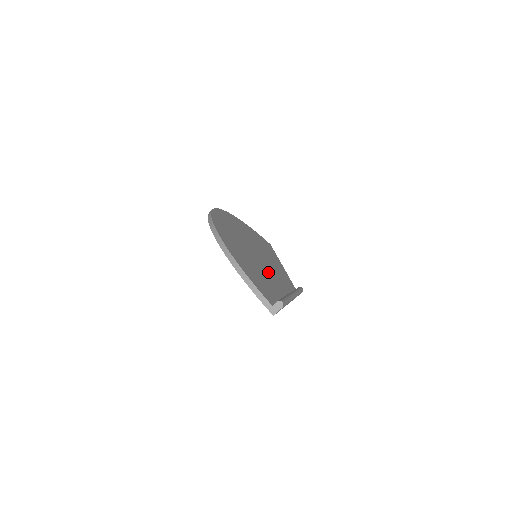
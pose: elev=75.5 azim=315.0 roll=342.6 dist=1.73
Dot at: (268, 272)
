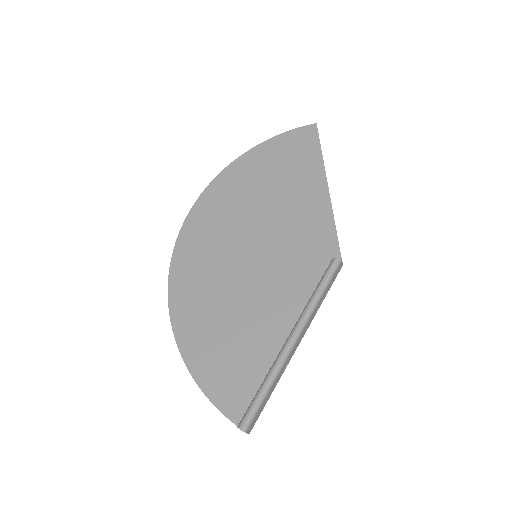
Dot at: (267, 294)
